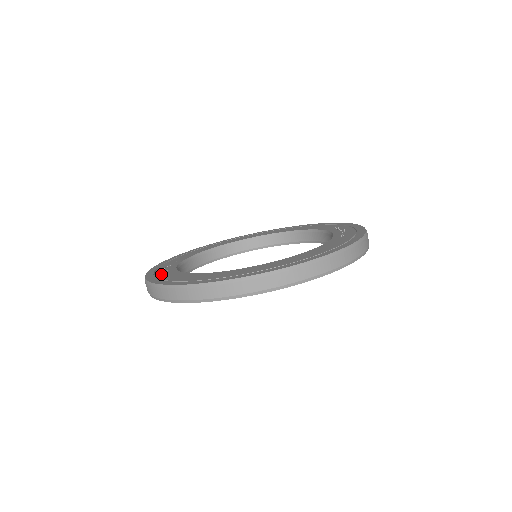
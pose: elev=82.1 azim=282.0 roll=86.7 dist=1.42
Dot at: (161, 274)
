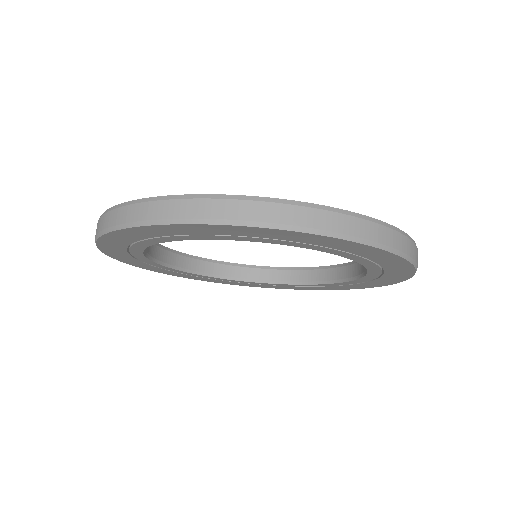
Dot at: occluded
